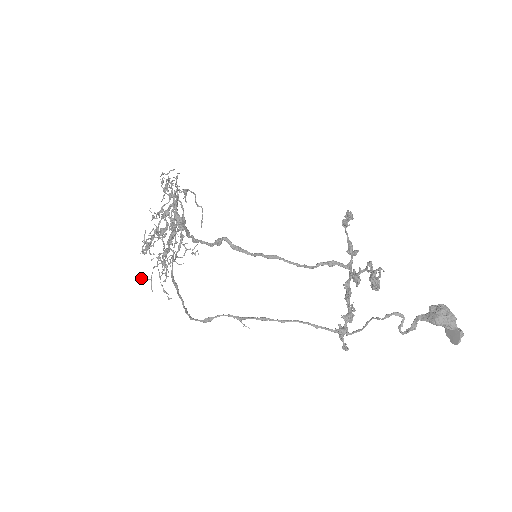
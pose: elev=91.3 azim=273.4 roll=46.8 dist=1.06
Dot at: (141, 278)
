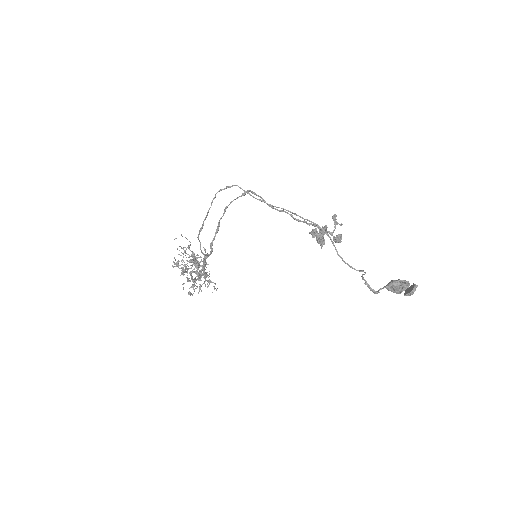
Dot at: occluded
